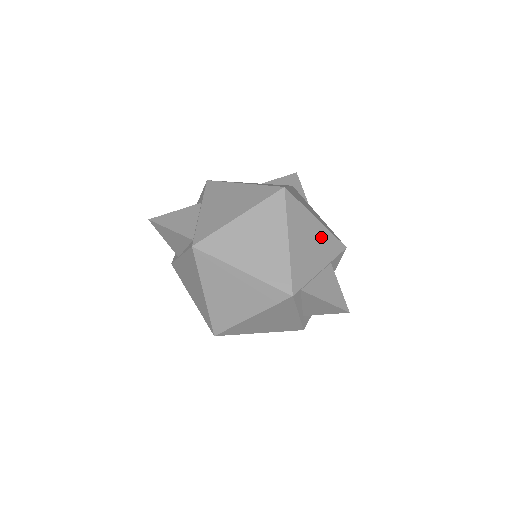
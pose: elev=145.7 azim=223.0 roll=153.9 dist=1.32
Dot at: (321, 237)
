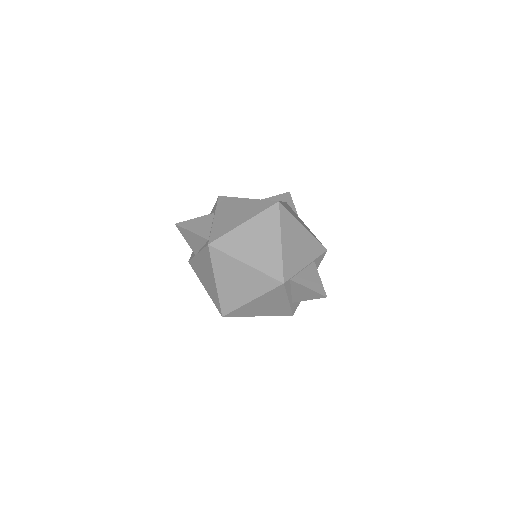
Dot at: (307, 241)
